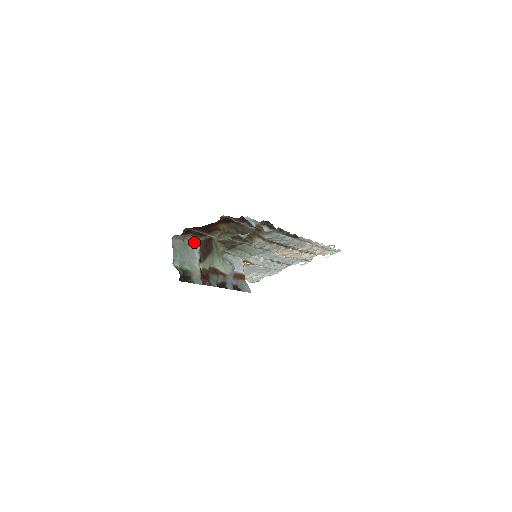
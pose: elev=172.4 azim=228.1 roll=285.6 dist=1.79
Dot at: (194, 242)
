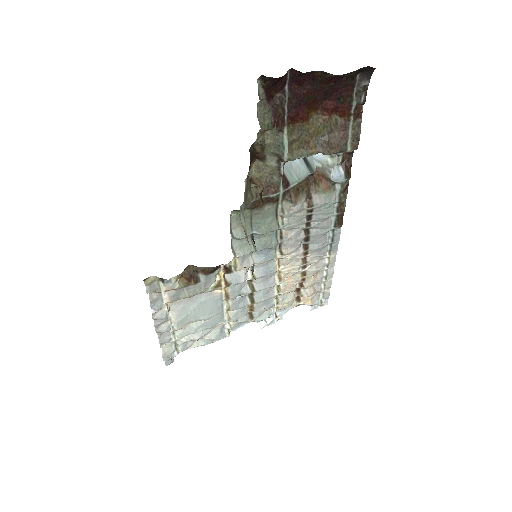
Dot at: (261, 127)
